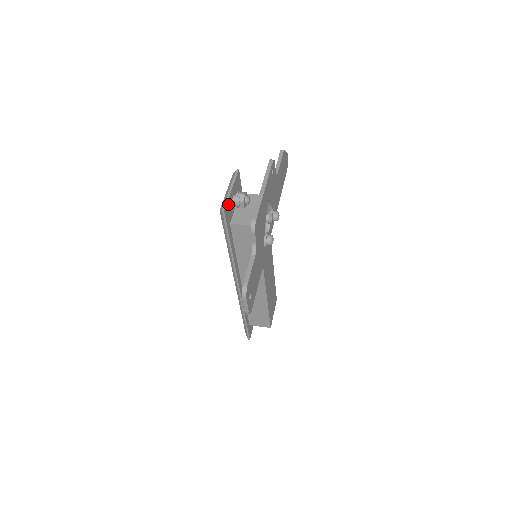
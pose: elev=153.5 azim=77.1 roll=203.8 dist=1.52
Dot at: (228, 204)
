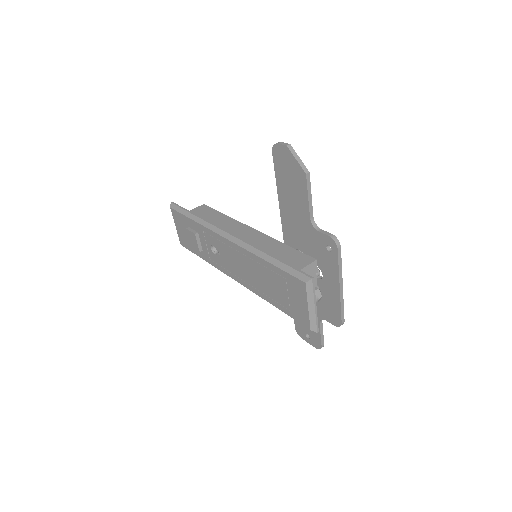
Dot at: (313, 318)
